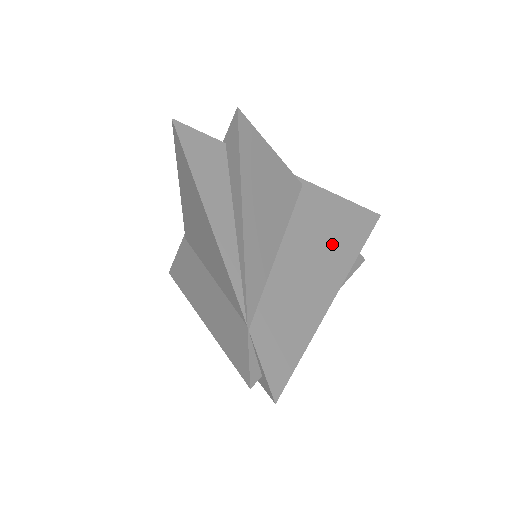
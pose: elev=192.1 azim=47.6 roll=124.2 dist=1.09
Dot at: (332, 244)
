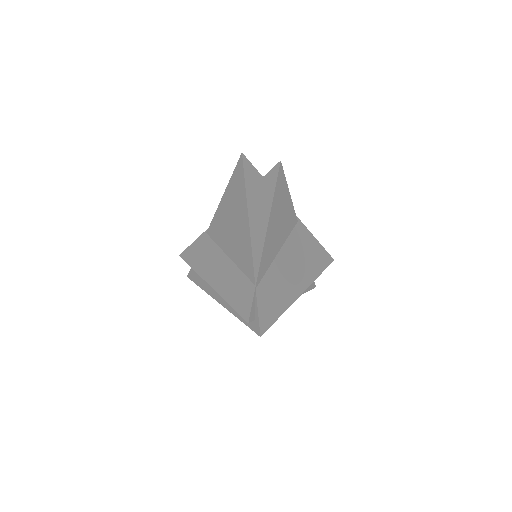
Dot at: (306, 263)
